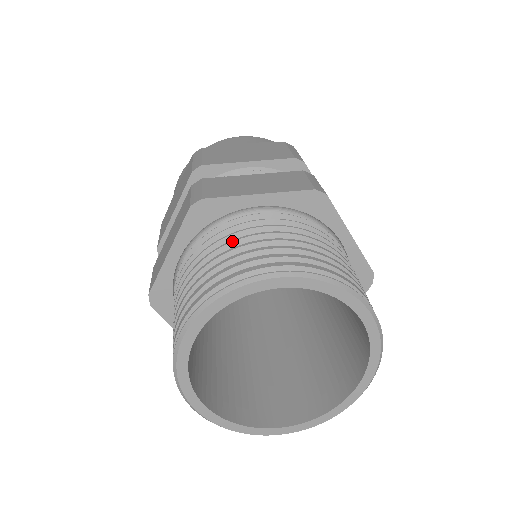
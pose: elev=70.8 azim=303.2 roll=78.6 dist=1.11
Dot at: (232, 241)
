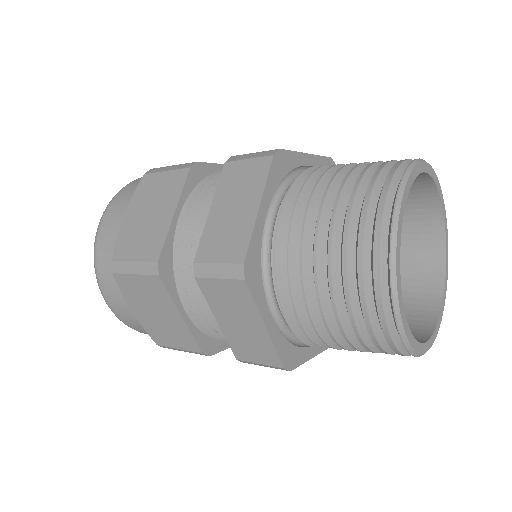
Dot at: (315, 248)
